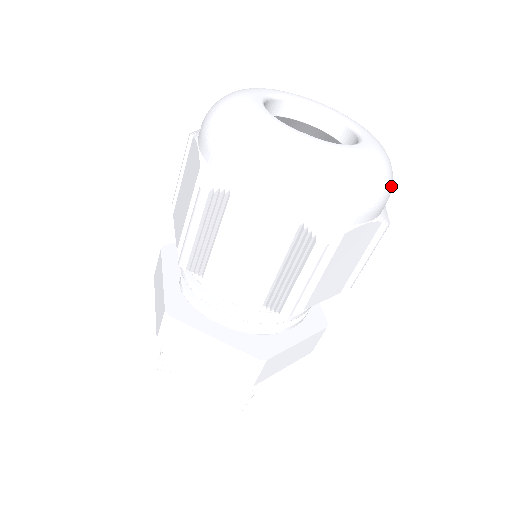
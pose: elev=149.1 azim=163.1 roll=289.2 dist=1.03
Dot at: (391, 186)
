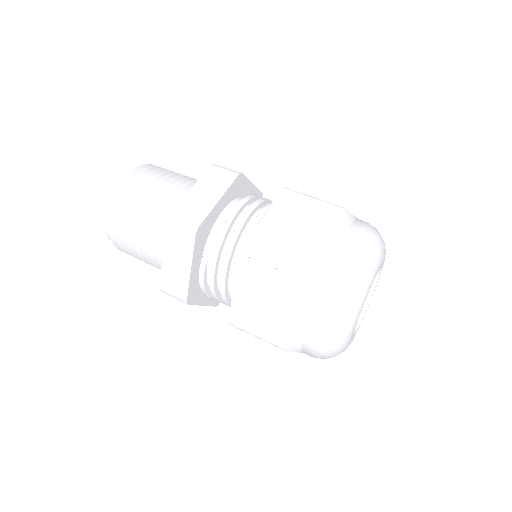
Dot at: occluded
